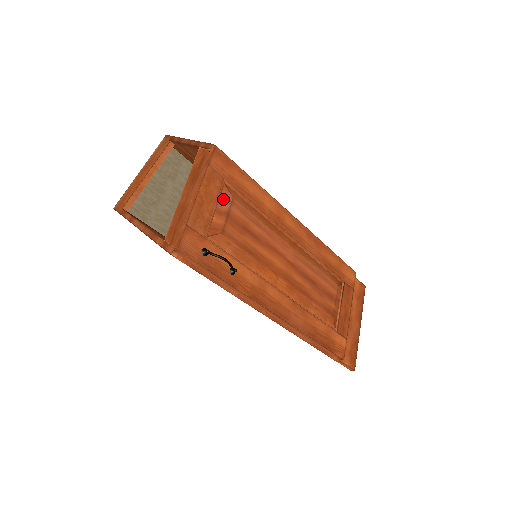
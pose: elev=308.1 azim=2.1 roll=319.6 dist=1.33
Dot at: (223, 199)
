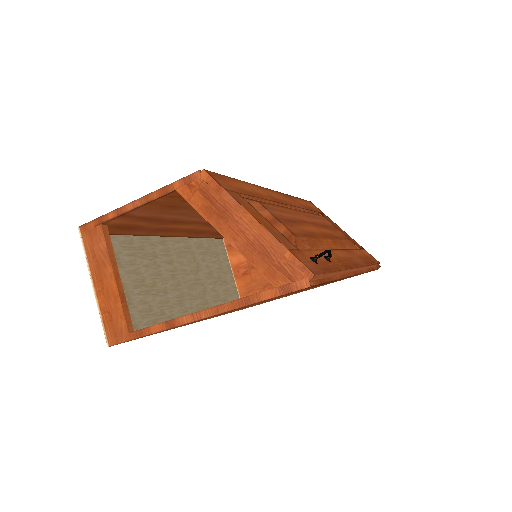
Dot at: (259, 210)
